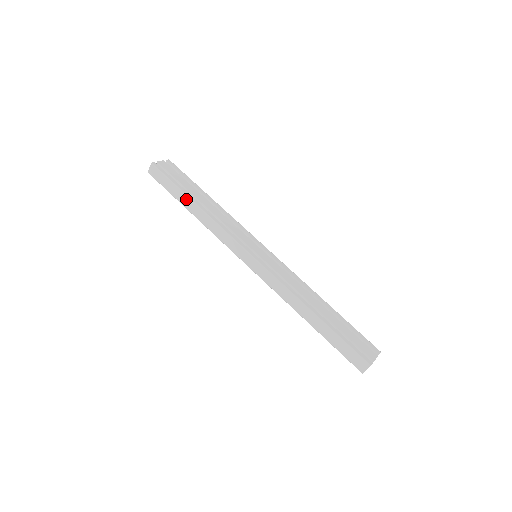
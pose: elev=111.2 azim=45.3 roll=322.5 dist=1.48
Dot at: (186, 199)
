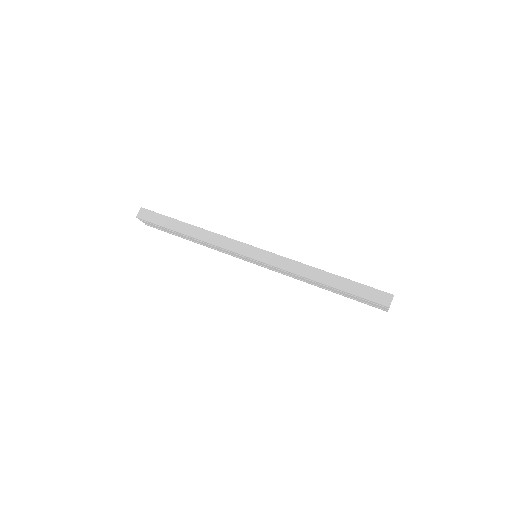
Dot at: (181, 224)
